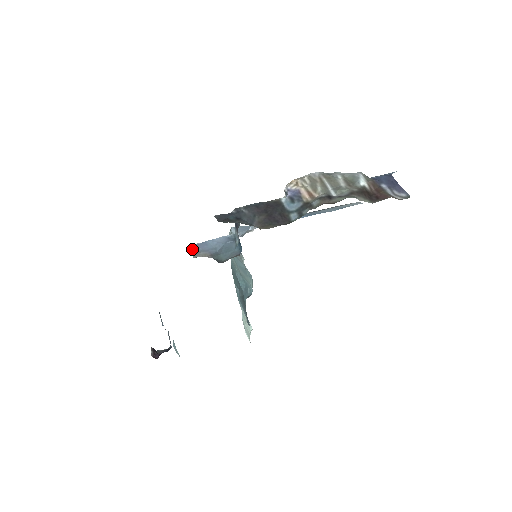
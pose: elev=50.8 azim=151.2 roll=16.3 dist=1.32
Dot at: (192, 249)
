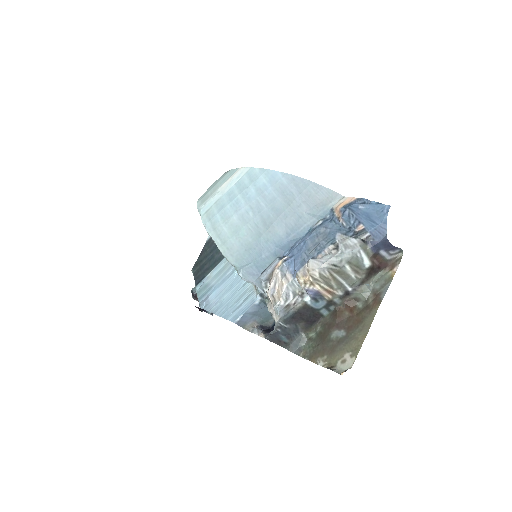
Dot at: (239, 325)
